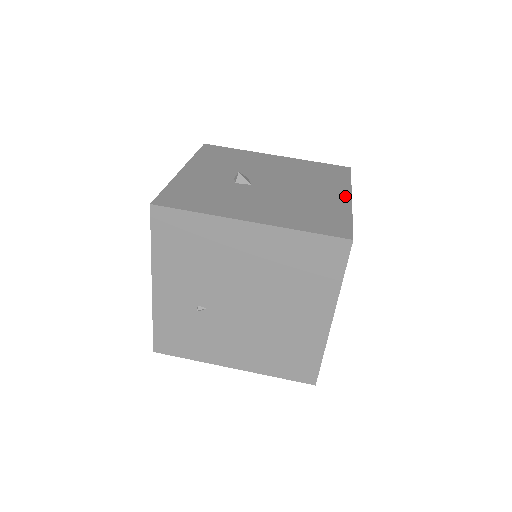
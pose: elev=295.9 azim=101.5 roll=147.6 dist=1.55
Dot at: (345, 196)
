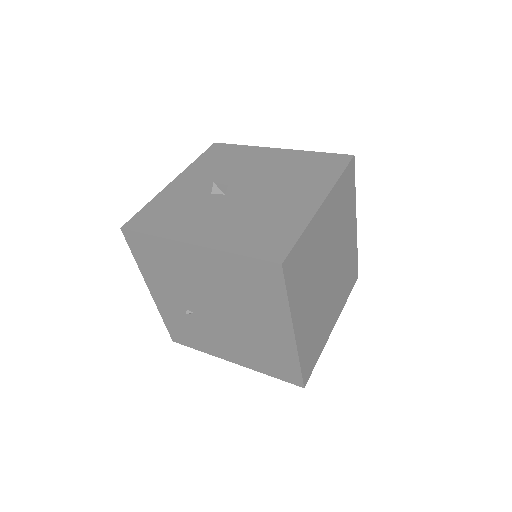
Dot at: (316, 201)
